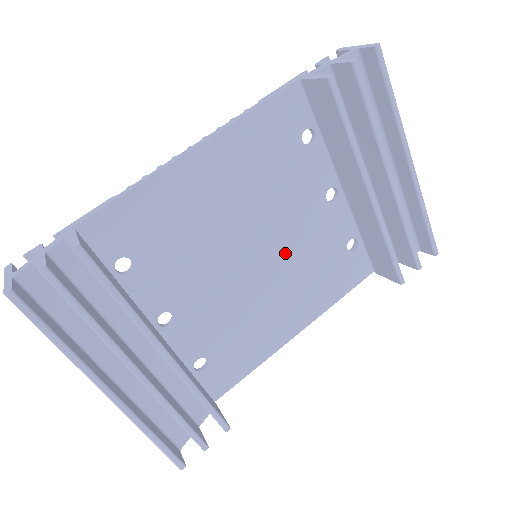
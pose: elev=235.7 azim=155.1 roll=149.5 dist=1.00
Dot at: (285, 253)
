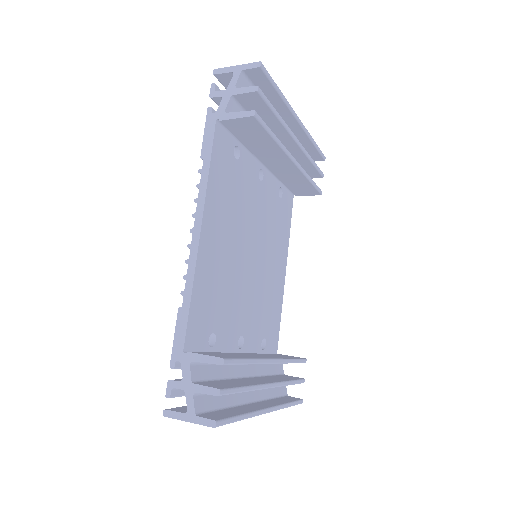
Dot at: (261, 236)
